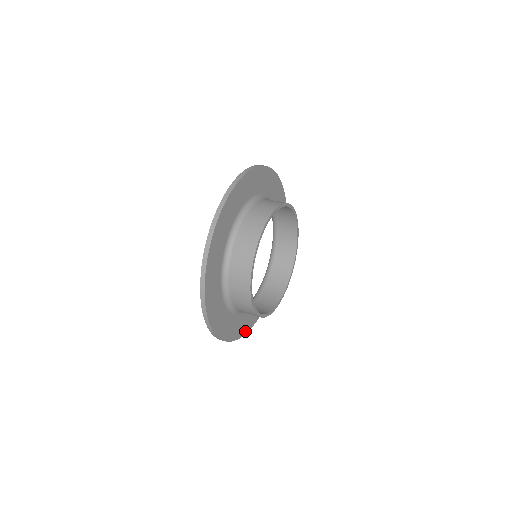
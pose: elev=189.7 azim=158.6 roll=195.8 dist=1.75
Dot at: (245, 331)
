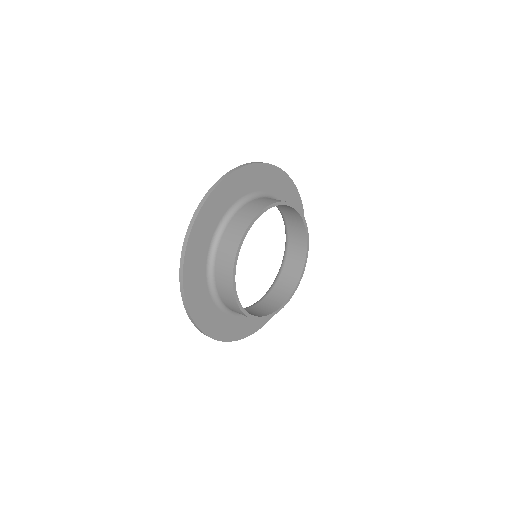
Dot at: (226, 338)
